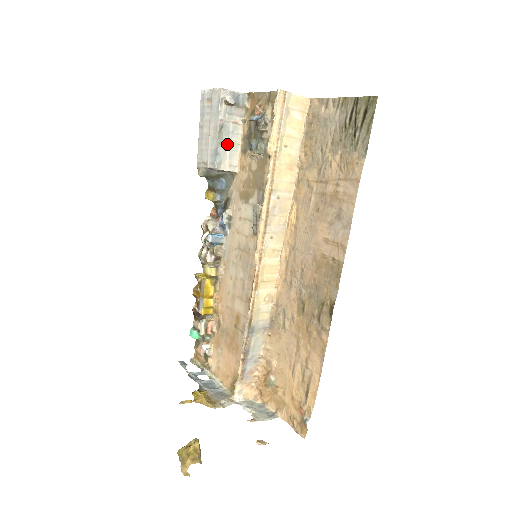
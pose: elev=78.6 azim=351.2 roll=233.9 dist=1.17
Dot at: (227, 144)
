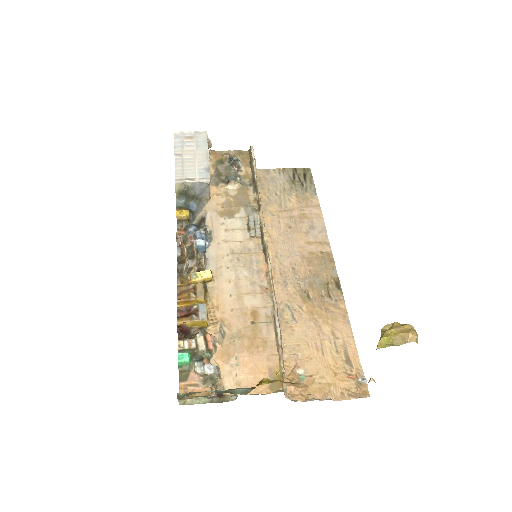
Dot at: occluded
